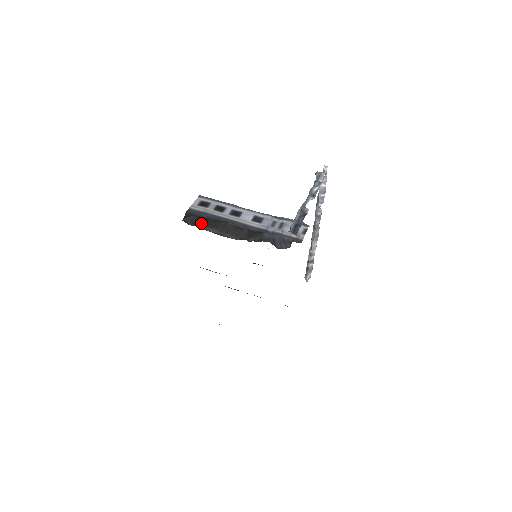
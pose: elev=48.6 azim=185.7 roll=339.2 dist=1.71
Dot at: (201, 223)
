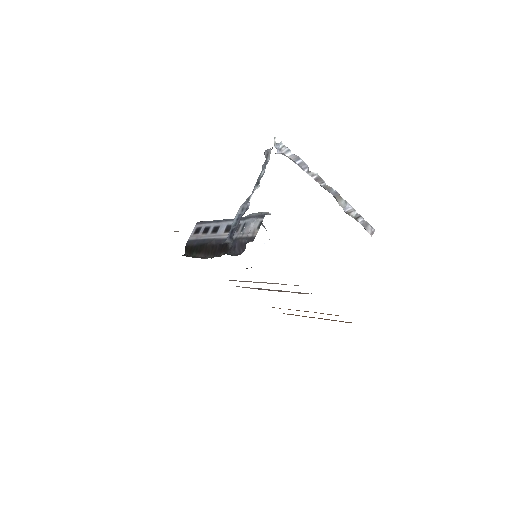
Dot at: (194, 252)
